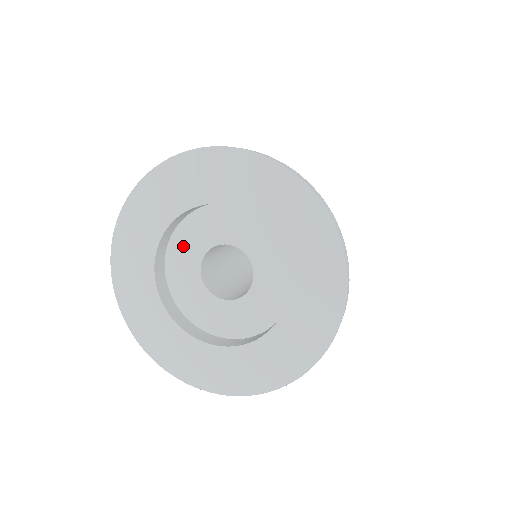
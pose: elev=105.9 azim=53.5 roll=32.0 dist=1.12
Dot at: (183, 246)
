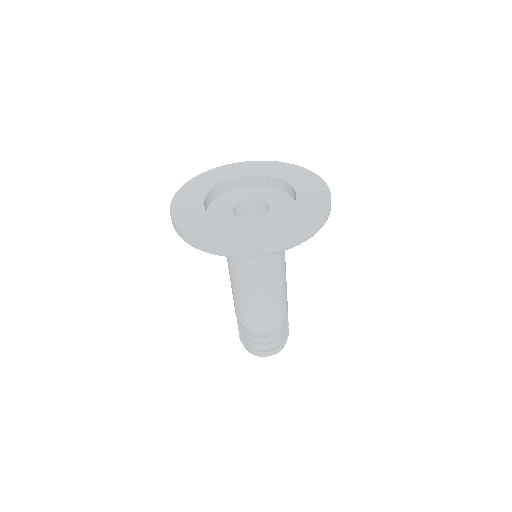
Dot at: (218, 208)
